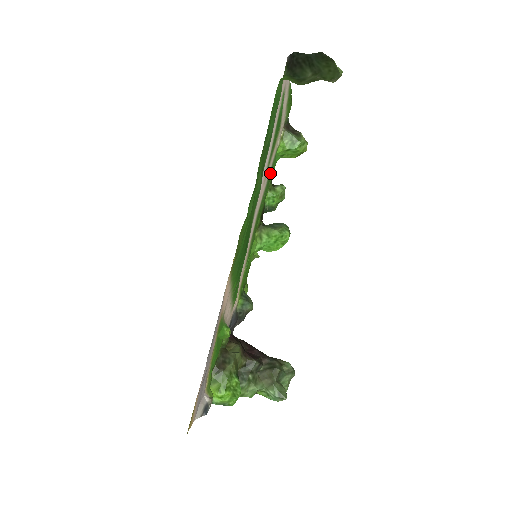
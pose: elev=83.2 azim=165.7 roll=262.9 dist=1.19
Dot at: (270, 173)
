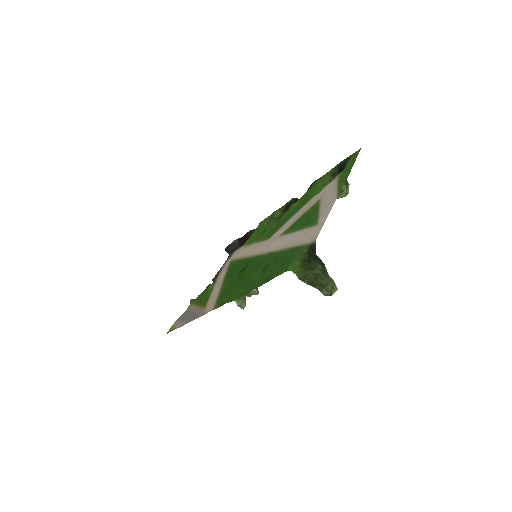
Dot at: (299, 207)
